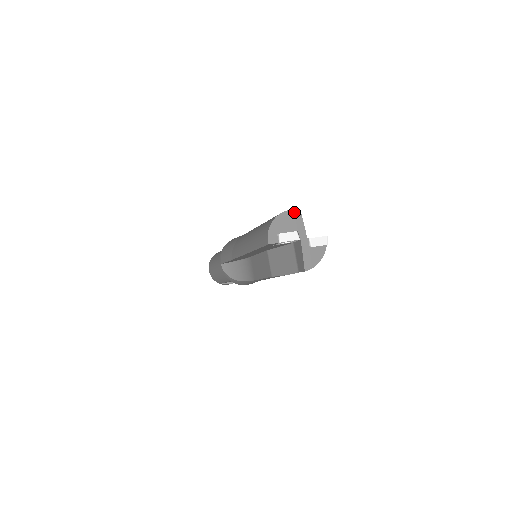
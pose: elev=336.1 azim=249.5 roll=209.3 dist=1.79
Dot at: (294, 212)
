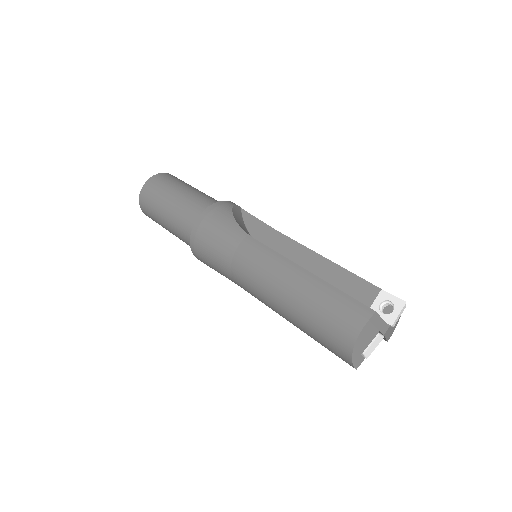
Dot at: (371, 321)
